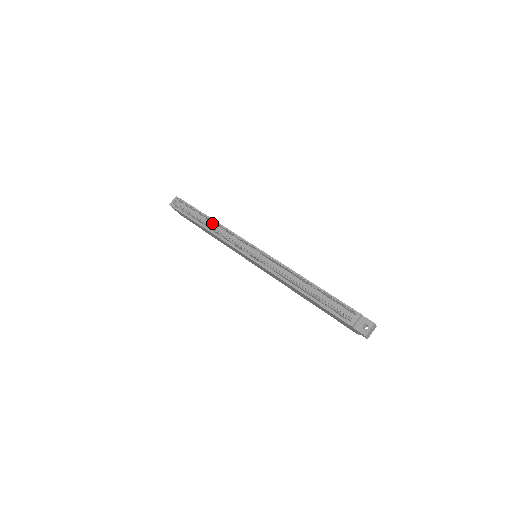
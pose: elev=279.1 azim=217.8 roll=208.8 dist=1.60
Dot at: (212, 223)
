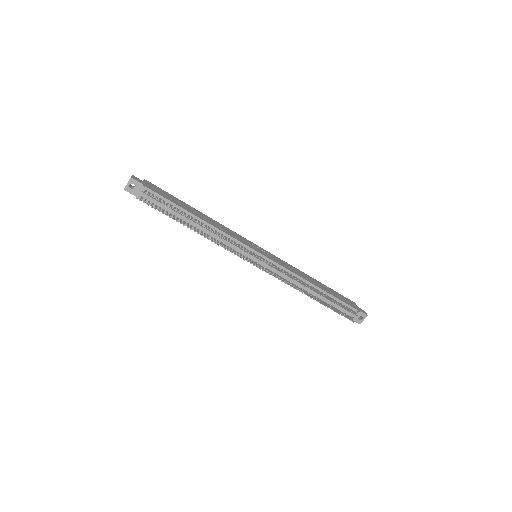
Dot at: occluded
